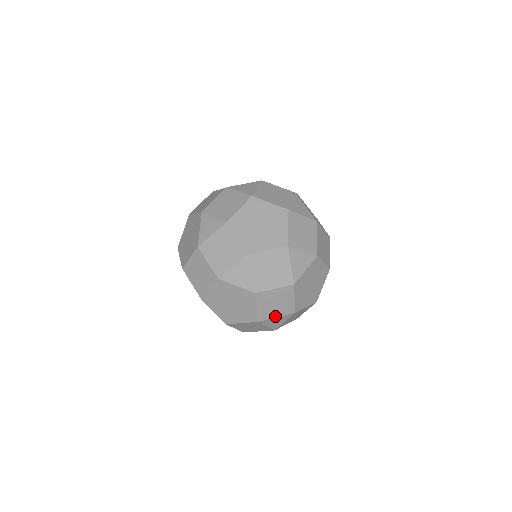
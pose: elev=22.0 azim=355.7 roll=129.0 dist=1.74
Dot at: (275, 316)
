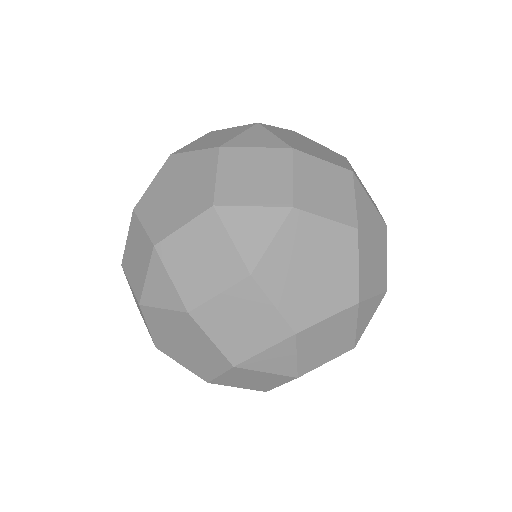
Dot at: (259, 349)
